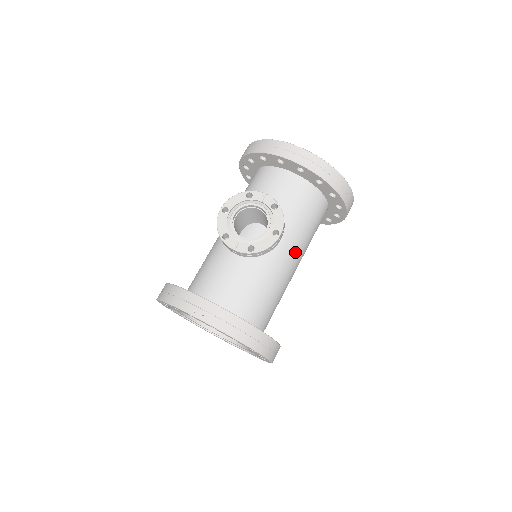
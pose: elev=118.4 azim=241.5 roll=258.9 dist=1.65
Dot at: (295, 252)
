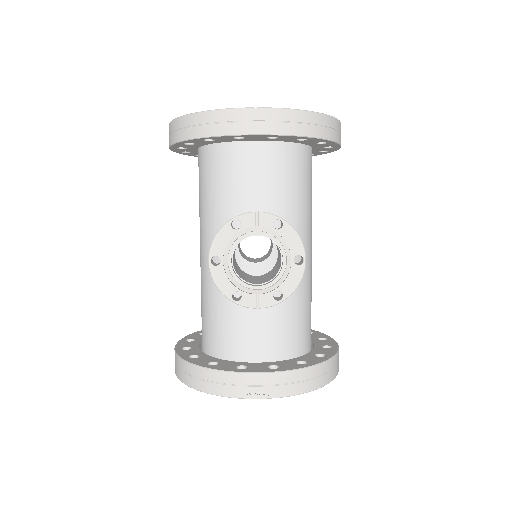
Dot at: (307, 238)
